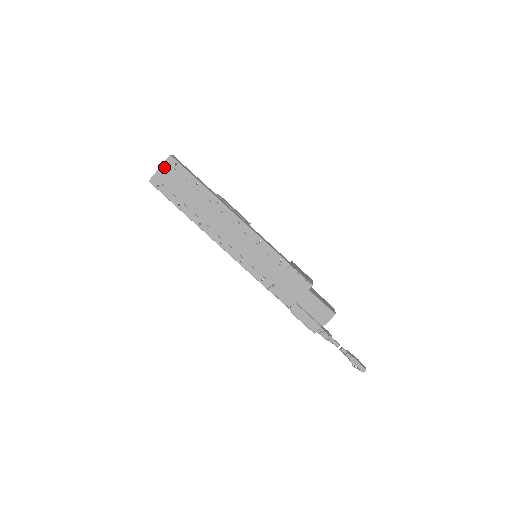
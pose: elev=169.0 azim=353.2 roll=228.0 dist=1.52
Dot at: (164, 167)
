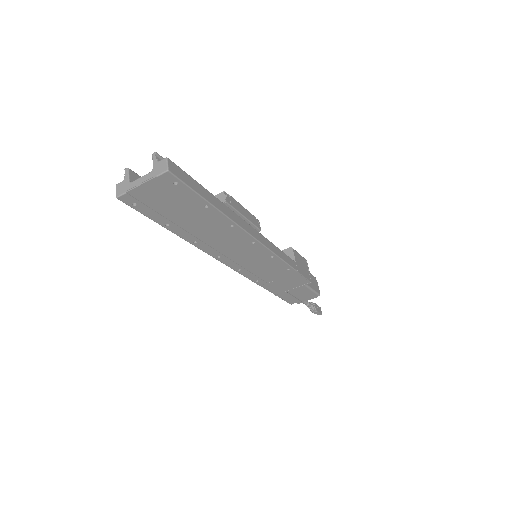
Dot at: (151, 184)
